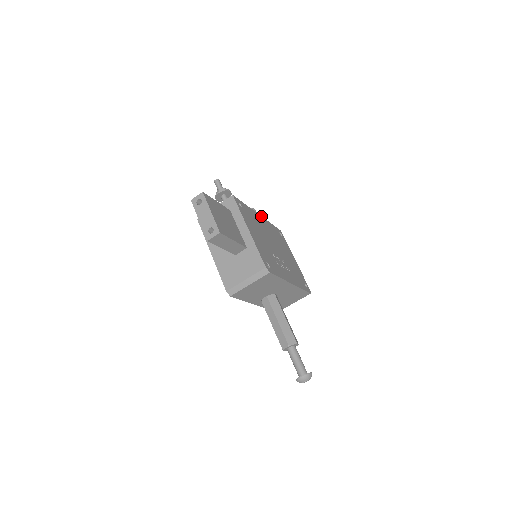
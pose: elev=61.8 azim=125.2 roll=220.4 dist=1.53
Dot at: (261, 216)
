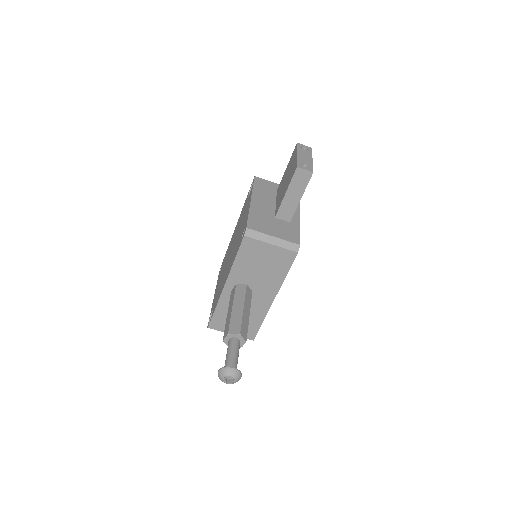
Dot at: occluded
